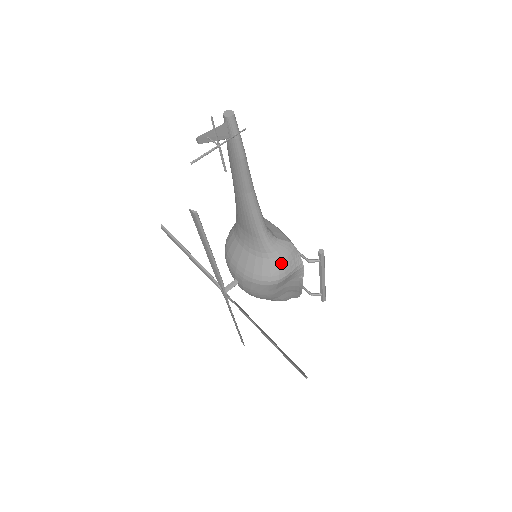
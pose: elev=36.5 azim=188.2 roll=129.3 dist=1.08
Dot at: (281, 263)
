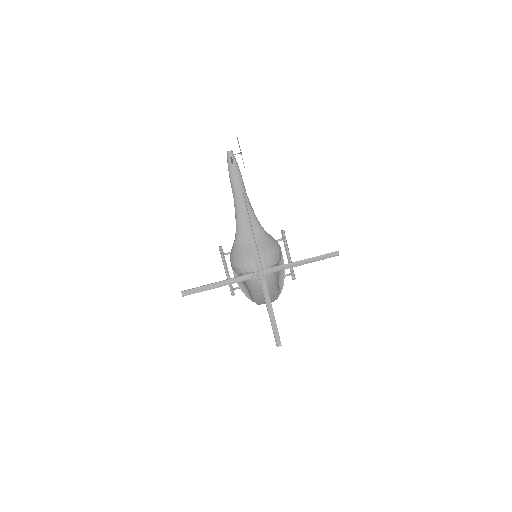
Dot at: (274, 239)
